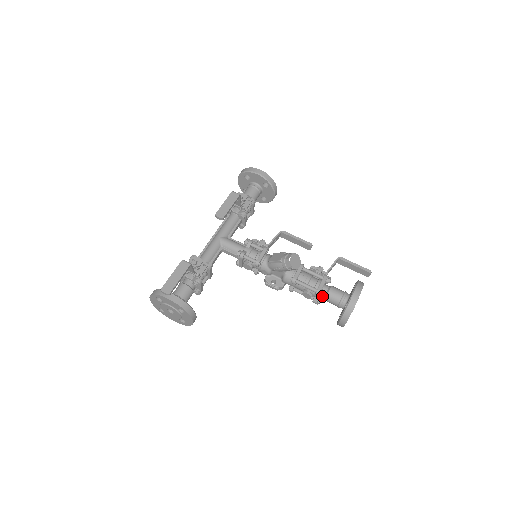
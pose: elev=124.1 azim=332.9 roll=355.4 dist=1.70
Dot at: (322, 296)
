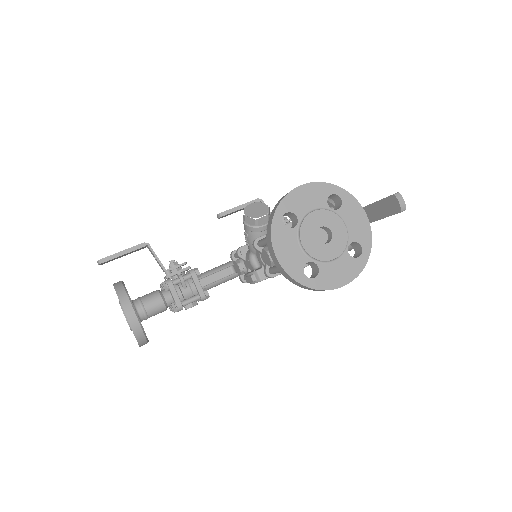
Dot at: occluded
